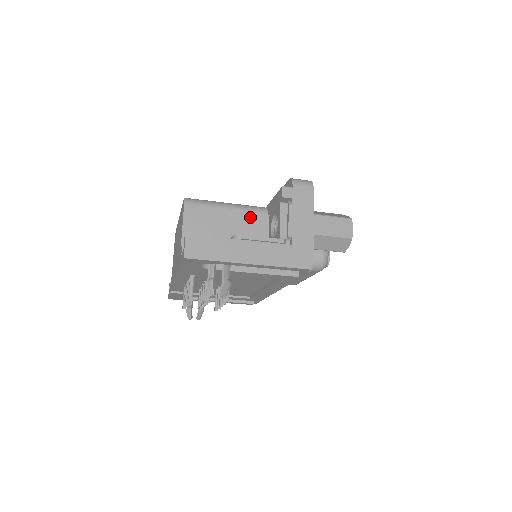
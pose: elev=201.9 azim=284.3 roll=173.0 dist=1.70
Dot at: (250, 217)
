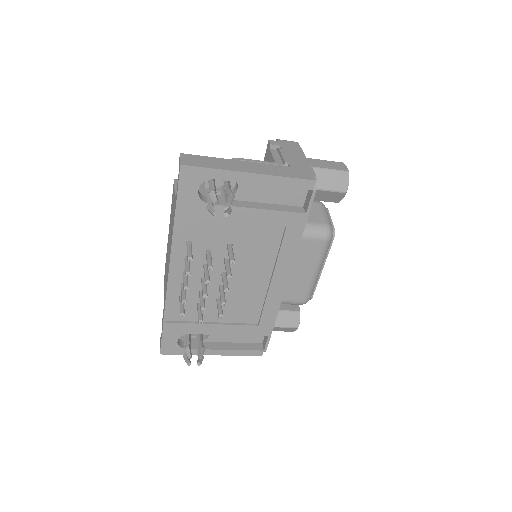
Dot at: occluded
